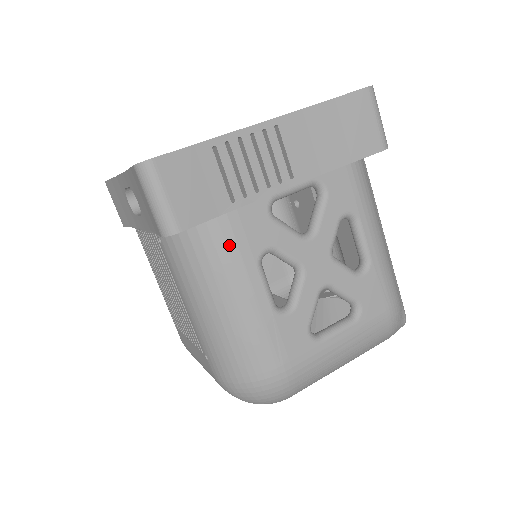
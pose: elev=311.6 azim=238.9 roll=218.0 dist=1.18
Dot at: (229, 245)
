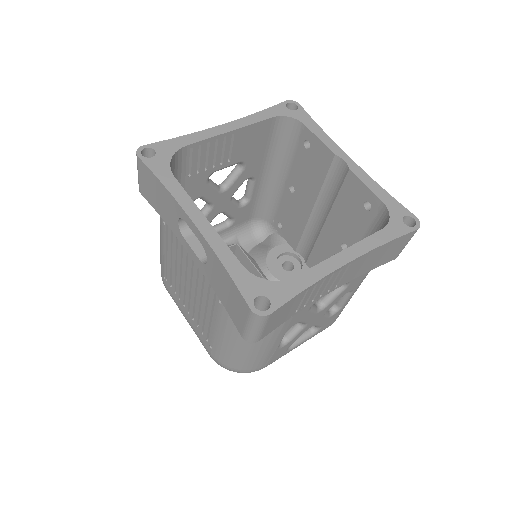
Dot at: (277, 329)
